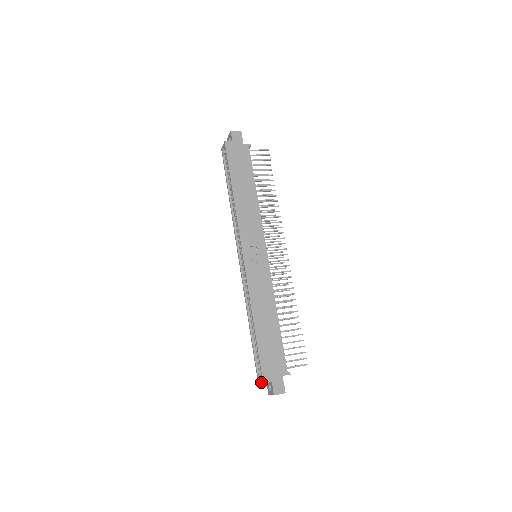
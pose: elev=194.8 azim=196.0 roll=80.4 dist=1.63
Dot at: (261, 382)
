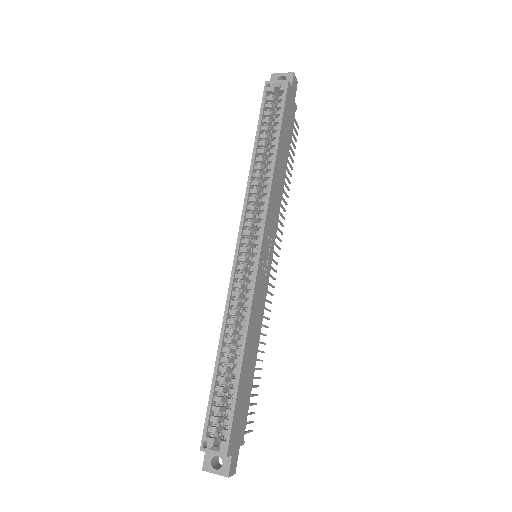
Dot at: (218, 453)
